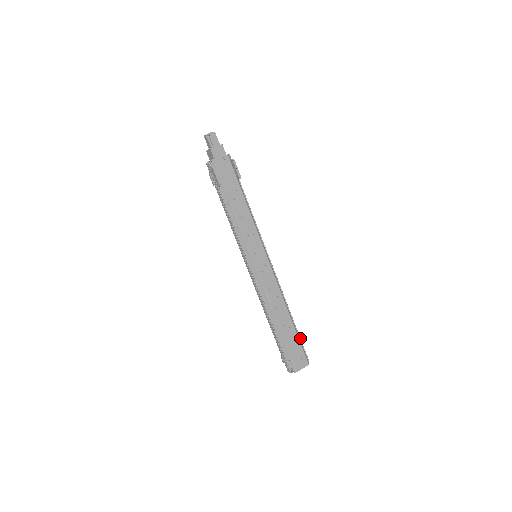
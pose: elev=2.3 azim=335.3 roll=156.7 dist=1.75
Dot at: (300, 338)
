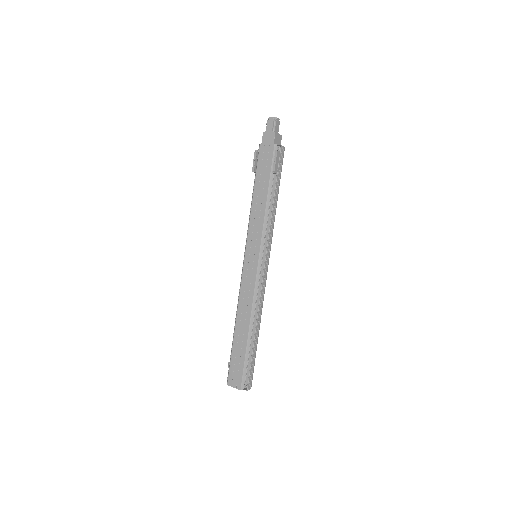
Dot at: (251, 361)
